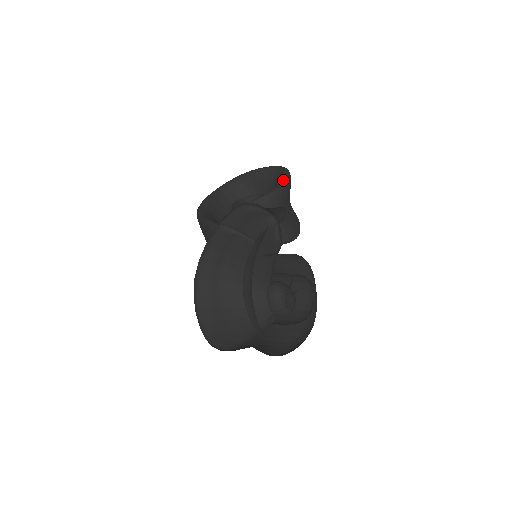
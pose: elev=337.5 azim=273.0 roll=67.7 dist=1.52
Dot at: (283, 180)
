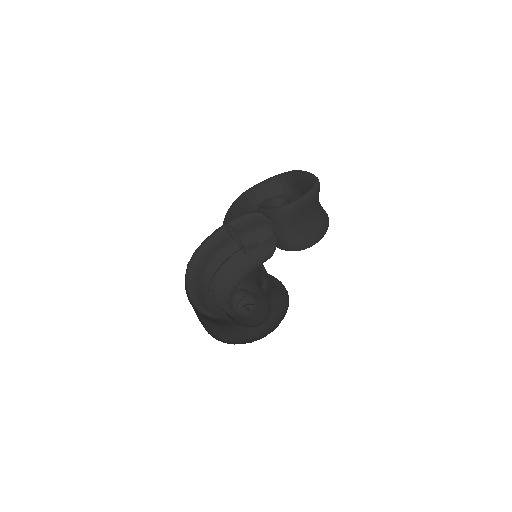
Dot at: (300, 197)
